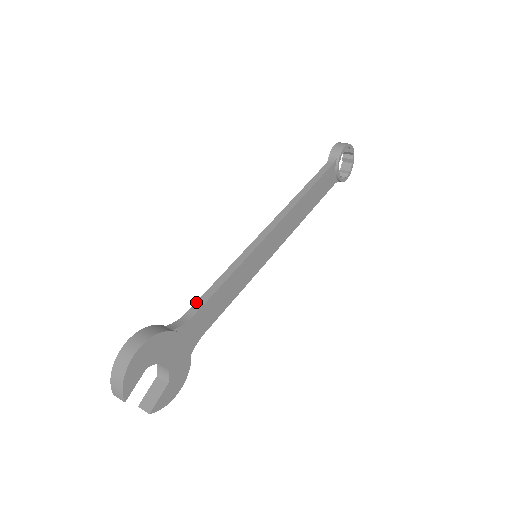
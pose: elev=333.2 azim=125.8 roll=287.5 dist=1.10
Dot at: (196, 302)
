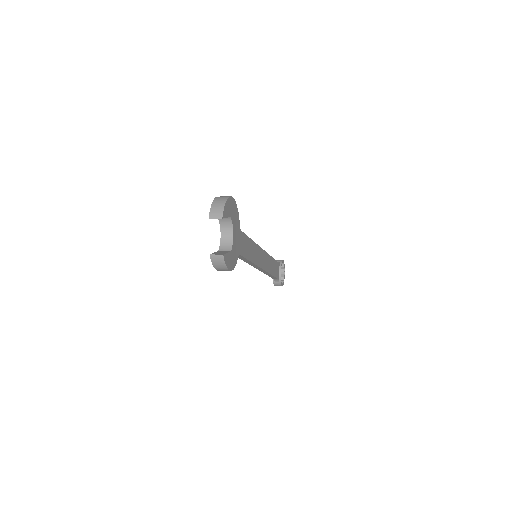
Dot at: occluded
